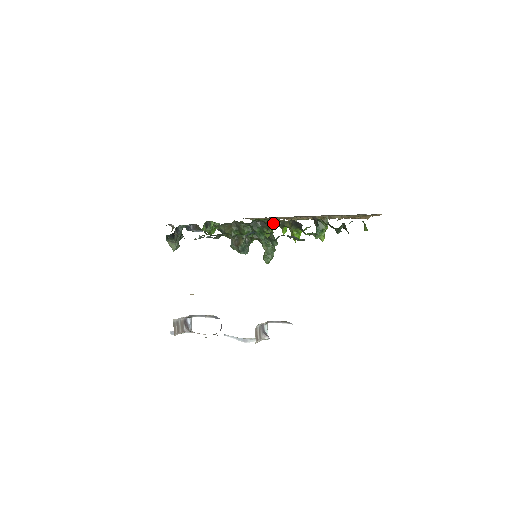
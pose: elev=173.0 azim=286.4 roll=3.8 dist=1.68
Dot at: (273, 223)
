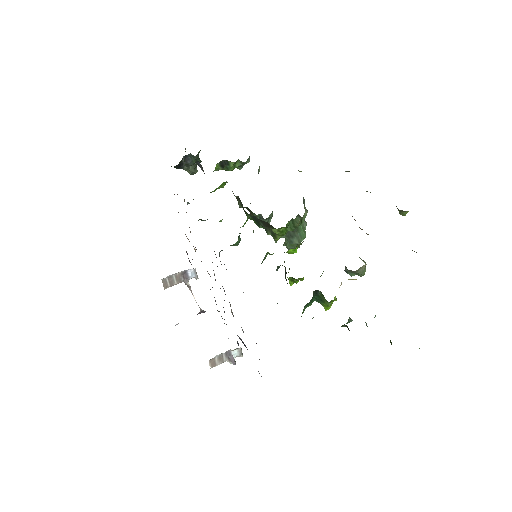
Dot at: (285, 227)
